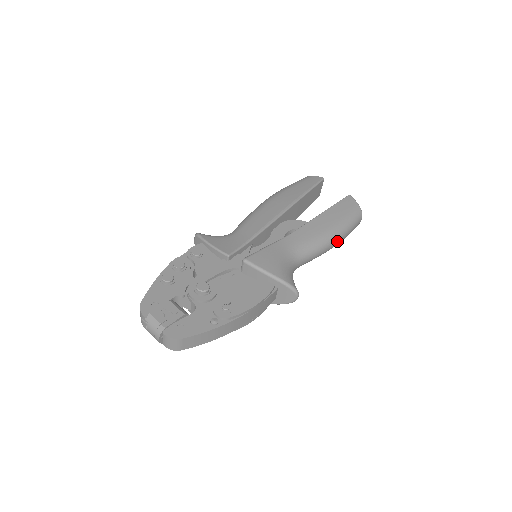
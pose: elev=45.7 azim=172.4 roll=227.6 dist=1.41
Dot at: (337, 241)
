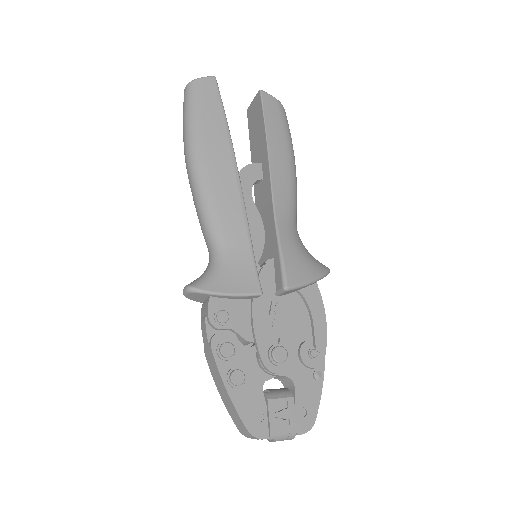
Dot at: occluded
